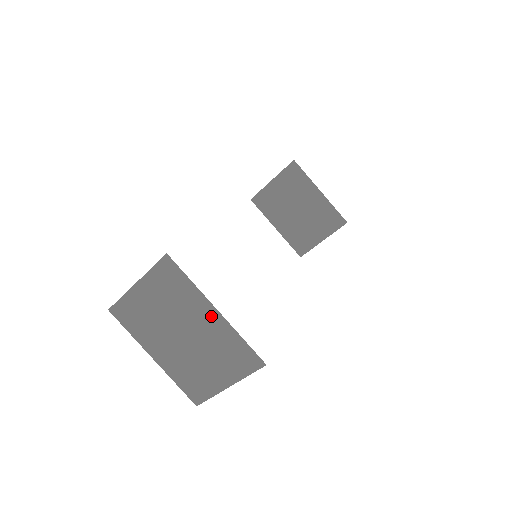
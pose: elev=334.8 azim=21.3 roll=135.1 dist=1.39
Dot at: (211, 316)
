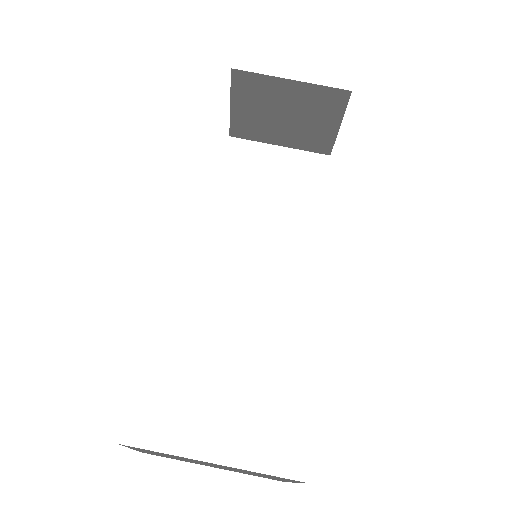
Dot at: (213, 464)
